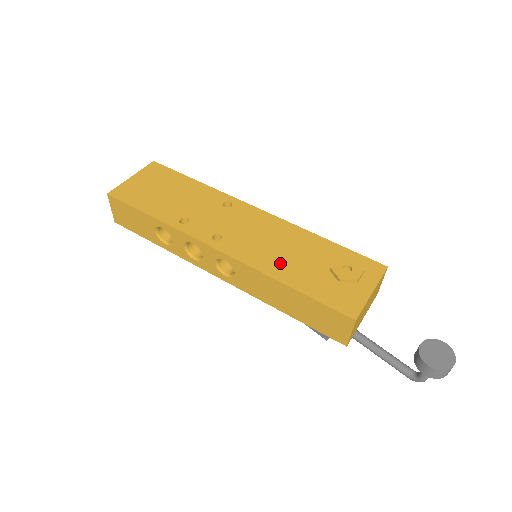
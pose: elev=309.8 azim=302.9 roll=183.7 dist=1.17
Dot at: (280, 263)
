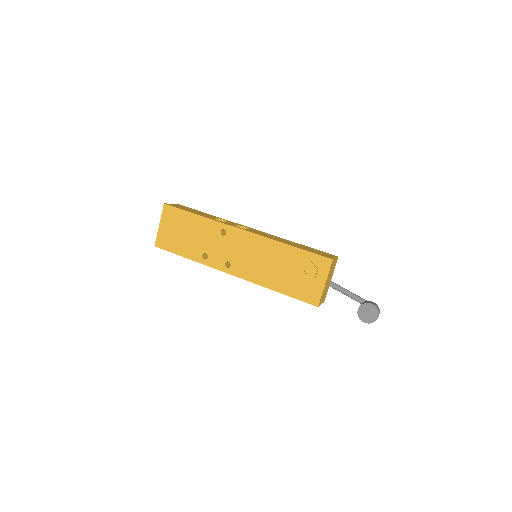
Dot at: (268, 275)
